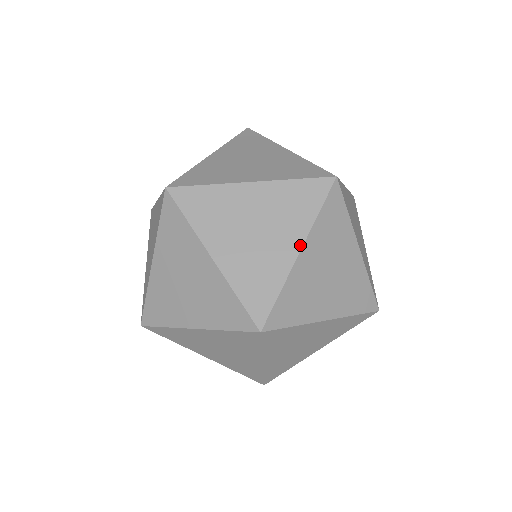
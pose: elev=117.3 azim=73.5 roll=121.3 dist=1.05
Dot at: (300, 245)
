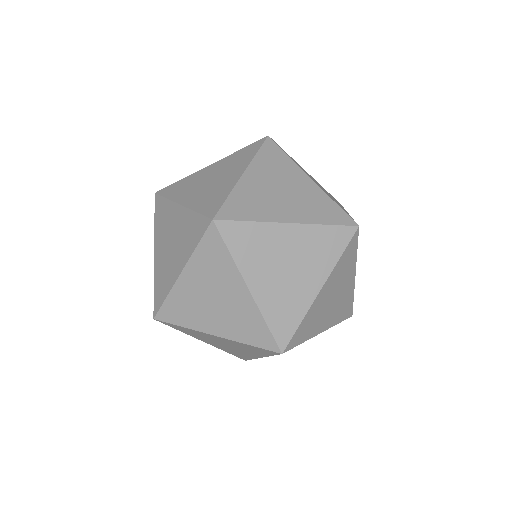
Dot at: (322, 284)
